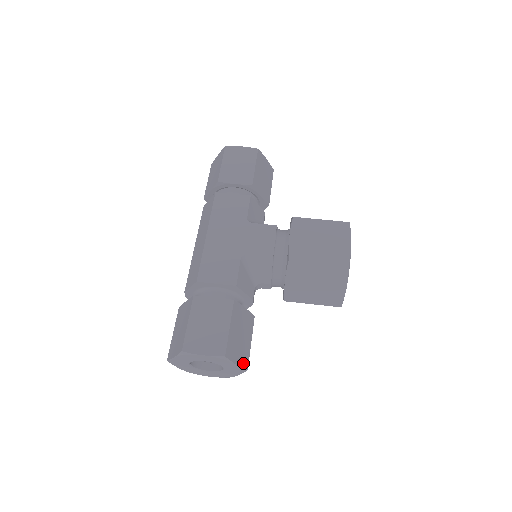
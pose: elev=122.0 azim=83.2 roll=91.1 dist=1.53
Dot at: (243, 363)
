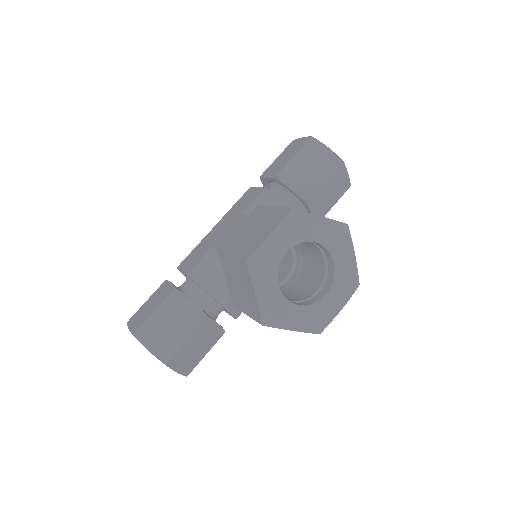
Dot at: (161, 354)
